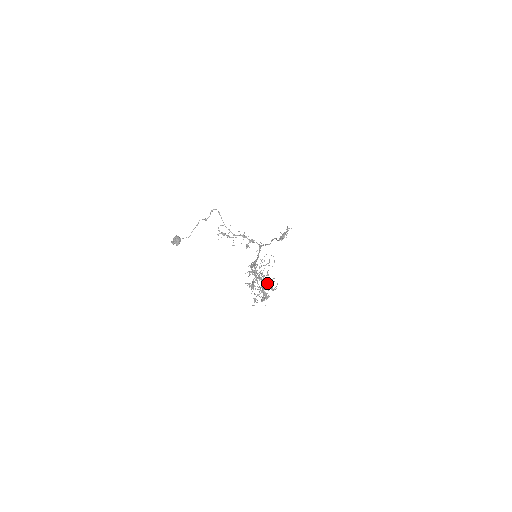
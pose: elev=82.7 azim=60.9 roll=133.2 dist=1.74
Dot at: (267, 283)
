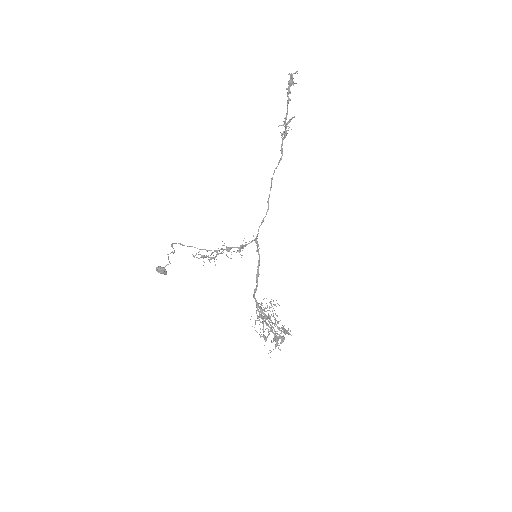
Dot at: (279, 330)
